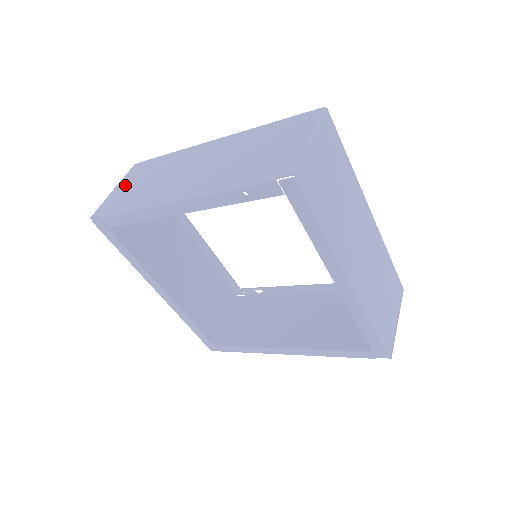
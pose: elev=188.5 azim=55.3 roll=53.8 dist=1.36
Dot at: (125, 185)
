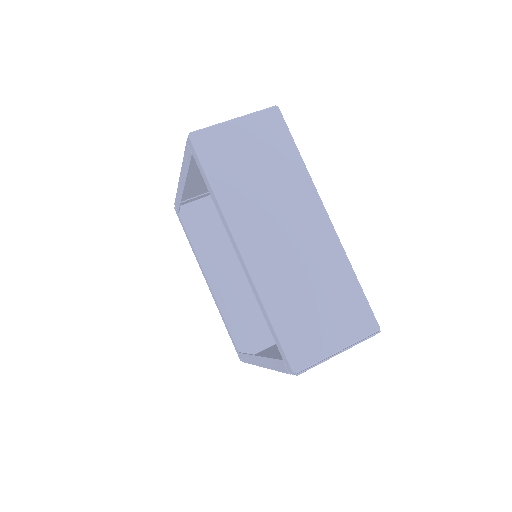
Dot at: (206, 191)
